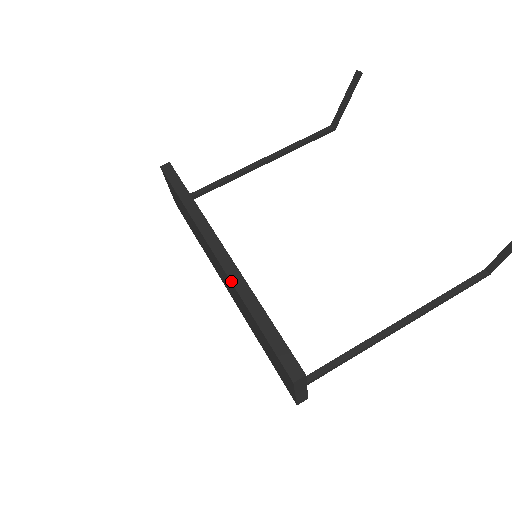
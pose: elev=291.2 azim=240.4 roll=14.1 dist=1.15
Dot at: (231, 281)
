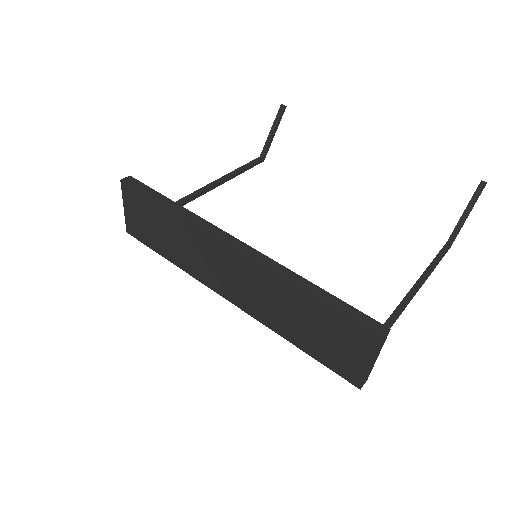
Dot at: (263, 265)
